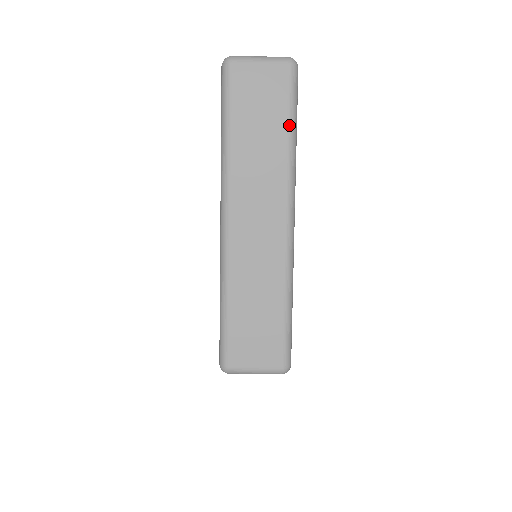
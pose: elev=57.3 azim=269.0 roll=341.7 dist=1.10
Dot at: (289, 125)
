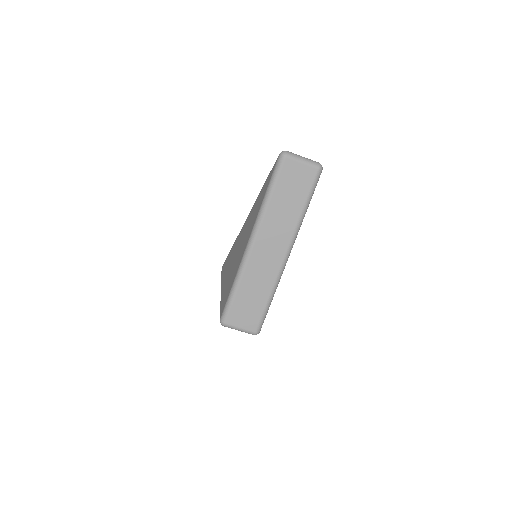
Dot at: (306, 202)
